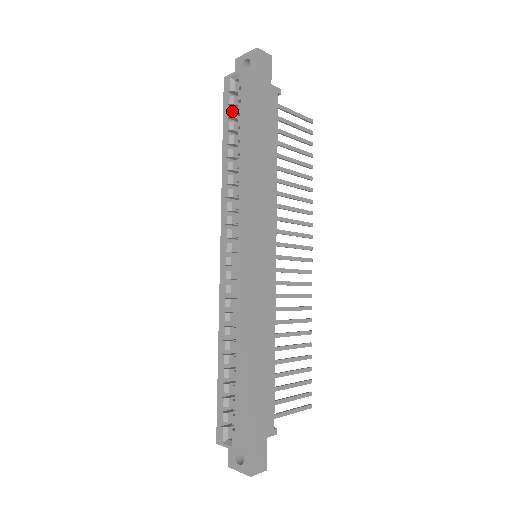
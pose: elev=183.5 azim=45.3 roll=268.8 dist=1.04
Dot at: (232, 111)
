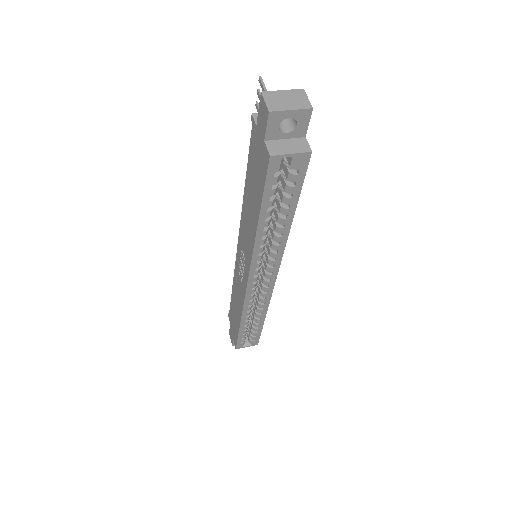
Dot at: (277, 189)
